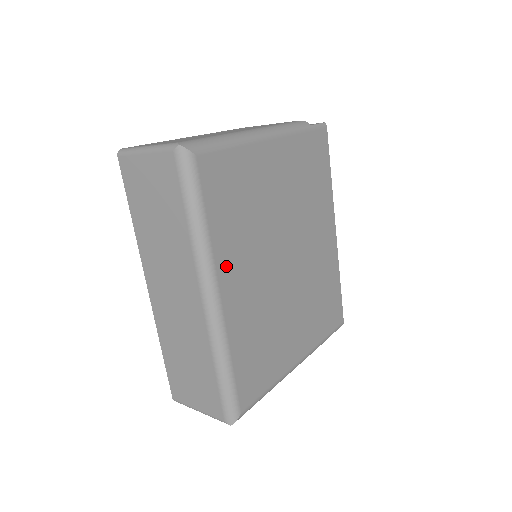
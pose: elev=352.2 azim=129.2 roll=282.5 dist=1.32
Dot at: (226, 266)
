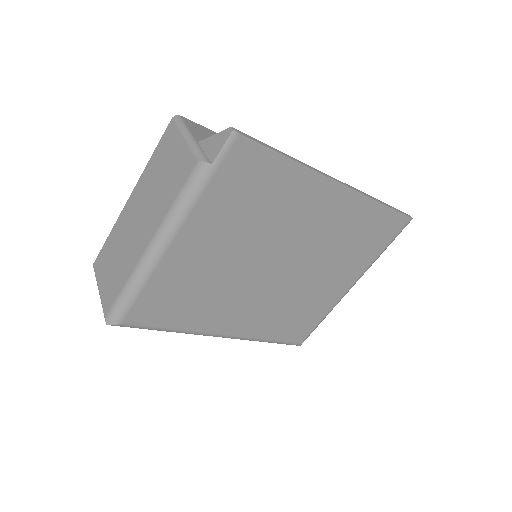
Dot at: (214, 324)
